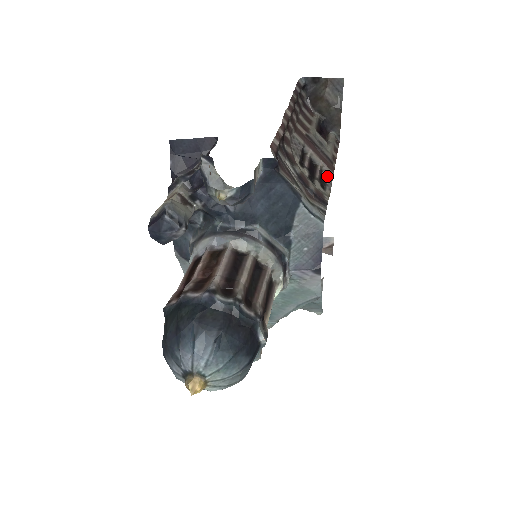
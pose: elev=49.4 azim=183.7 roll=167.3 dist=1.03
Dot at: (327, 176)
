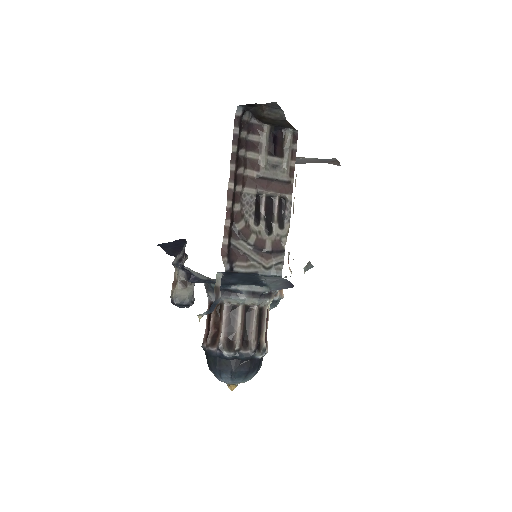
Dot at: (286, 203)
